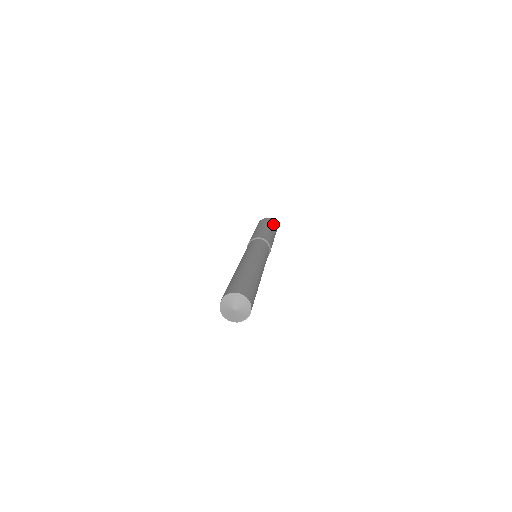
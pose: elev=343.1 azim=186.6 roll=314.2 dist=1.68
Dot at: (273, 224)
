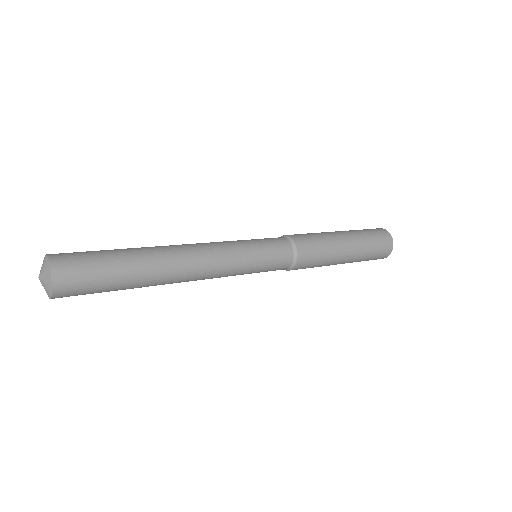
Dot at: (365, 229)
